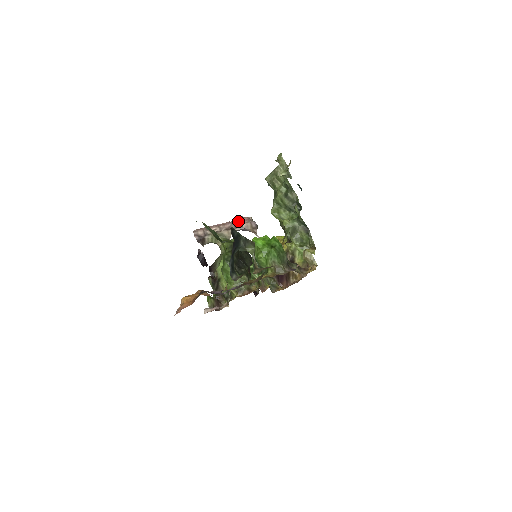
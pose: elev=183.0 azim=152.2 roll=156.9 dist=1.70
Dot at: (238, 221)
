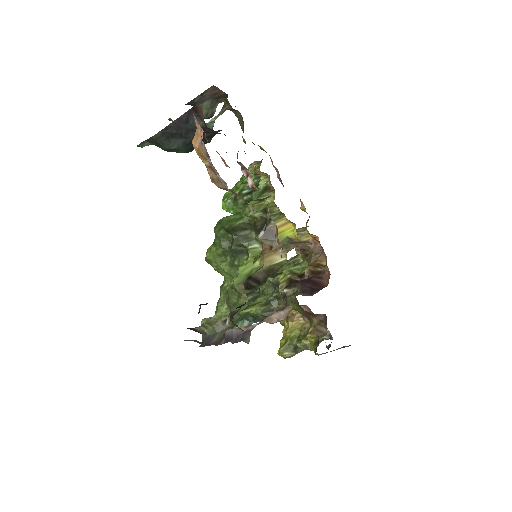
Dot at: occluded
